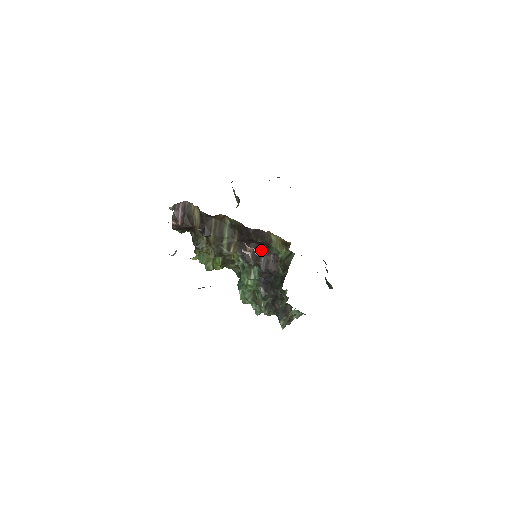
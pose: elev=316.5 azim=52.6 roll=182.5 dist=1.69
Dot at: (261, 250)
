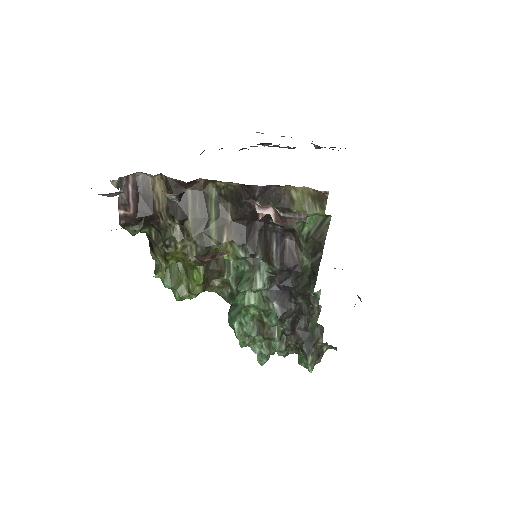
Dot at: (270, 233)
